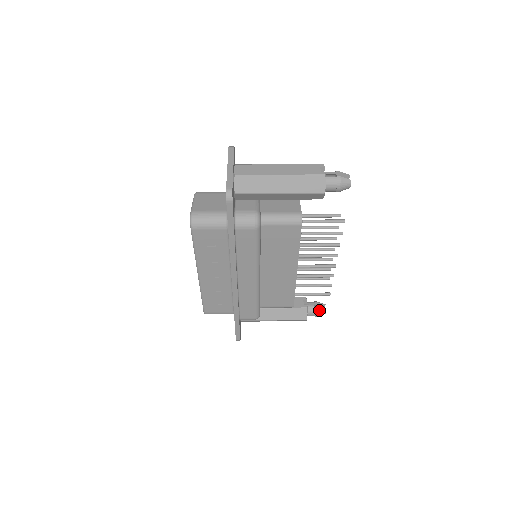
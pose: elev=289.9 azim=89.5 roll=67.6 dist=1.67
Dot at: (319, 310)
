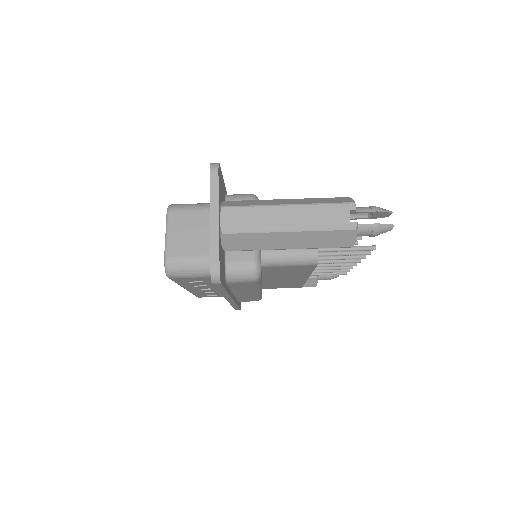
Dot at: (331, 276)
